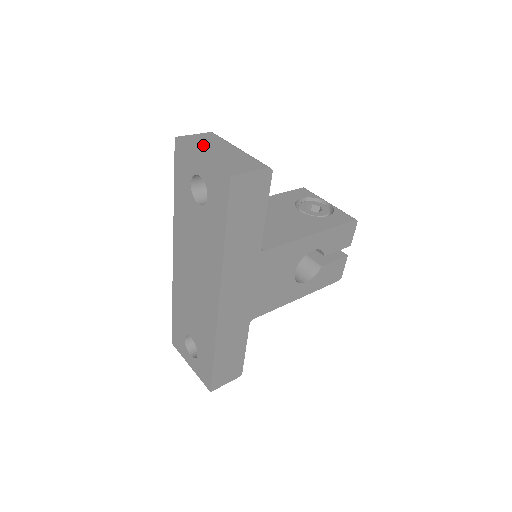
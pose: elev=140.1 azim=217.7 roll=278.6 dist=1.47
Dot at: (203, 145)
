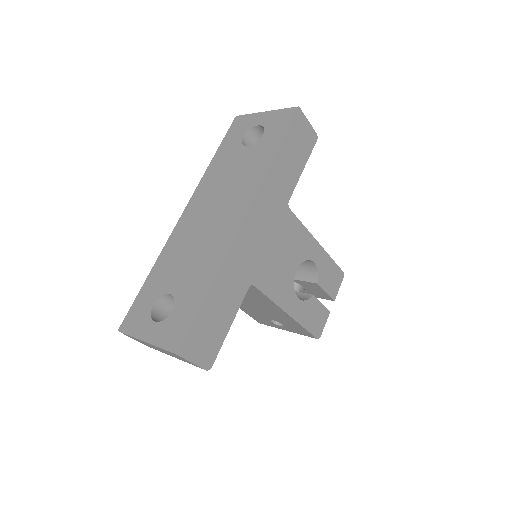
Dot at: occluded
